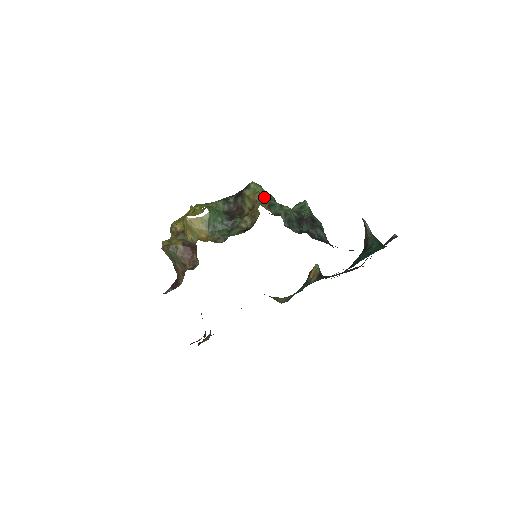
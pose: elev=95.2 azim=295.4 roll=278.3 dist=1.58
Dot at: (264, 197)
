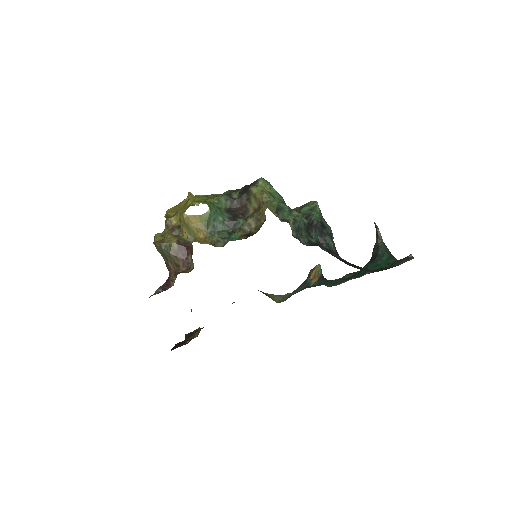
Dot at: (272, 199)
